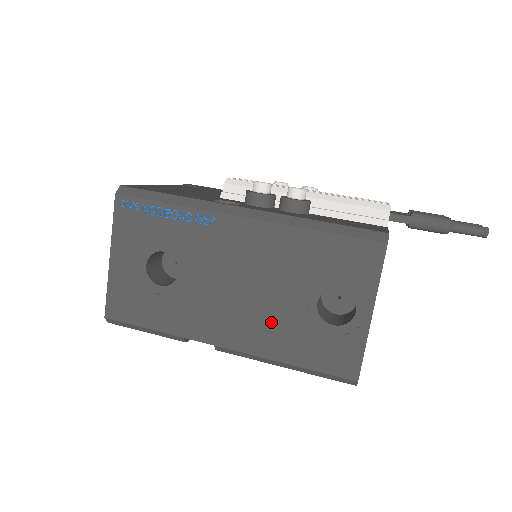
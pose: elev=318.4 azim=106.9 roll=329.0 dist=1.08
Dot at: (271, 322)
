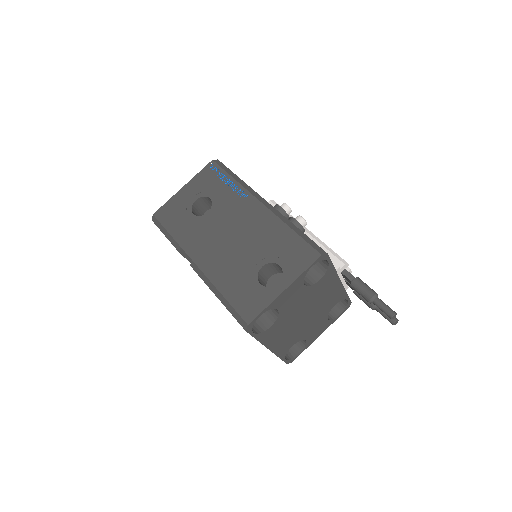
Dot at: (230, 263)
